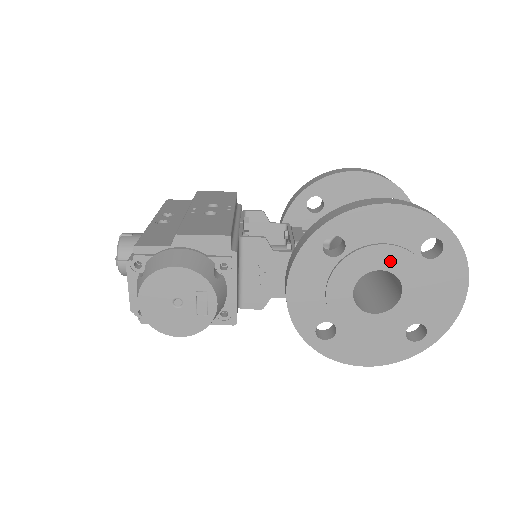
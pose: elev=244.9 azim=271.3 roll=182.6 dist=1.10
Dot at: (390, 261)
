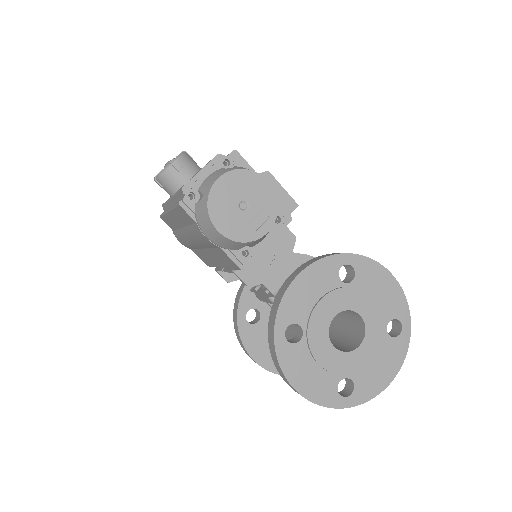
Dot at: (370, 314)
